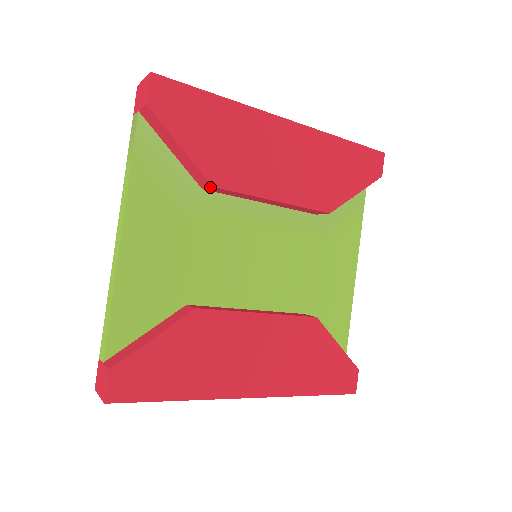
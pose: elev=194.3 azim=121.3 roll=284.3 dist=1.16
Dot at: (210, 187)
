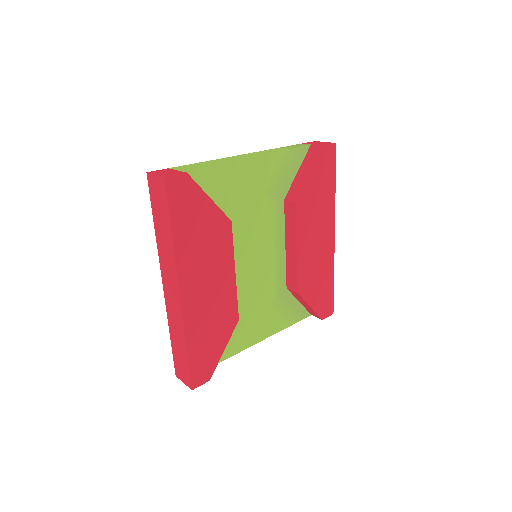
Dot at: (293, 202)
